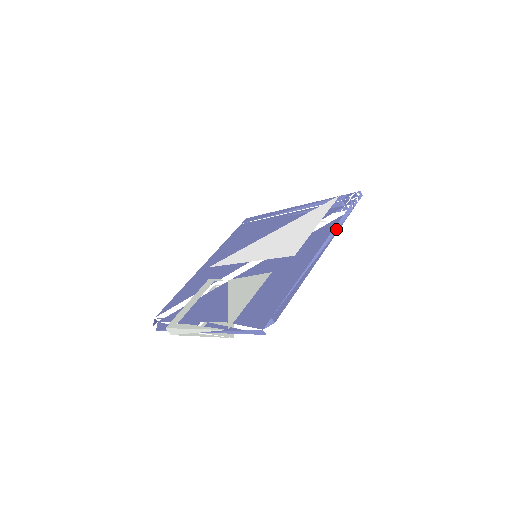
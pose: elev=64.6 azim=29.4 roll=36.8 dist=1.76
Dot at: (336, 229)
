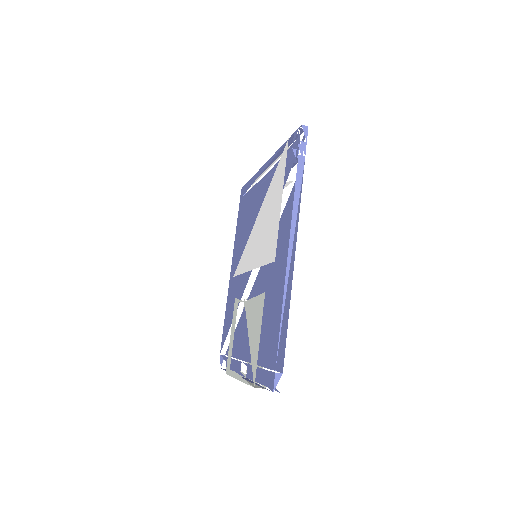
Dot at: (296, 205)
